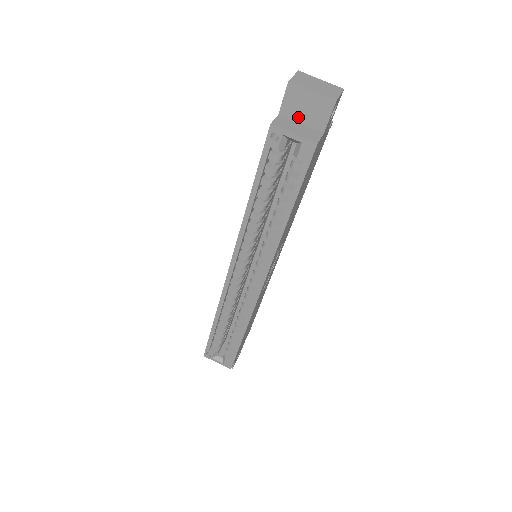
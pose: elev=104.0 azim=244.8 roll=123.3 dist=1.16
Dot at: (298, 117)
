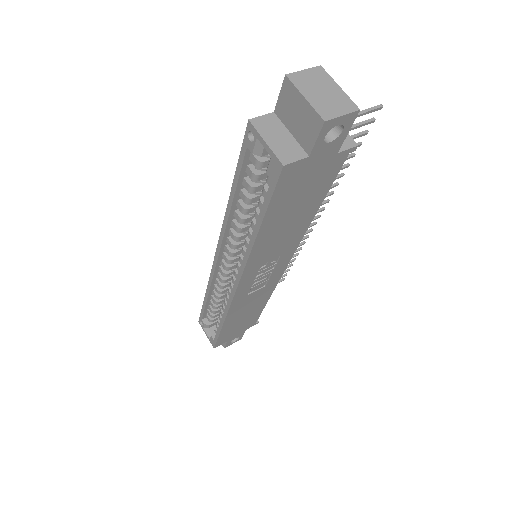
Dot at: (290, 124)
